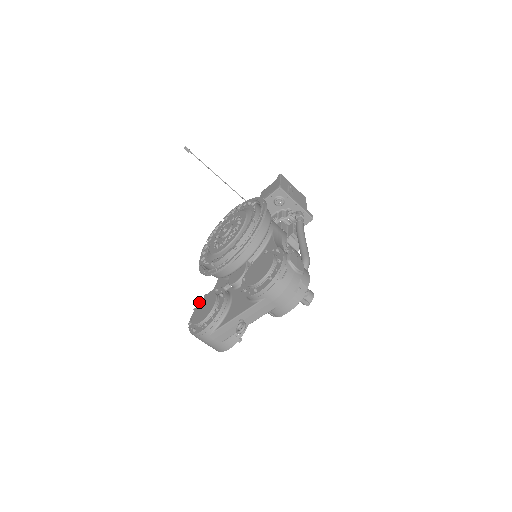
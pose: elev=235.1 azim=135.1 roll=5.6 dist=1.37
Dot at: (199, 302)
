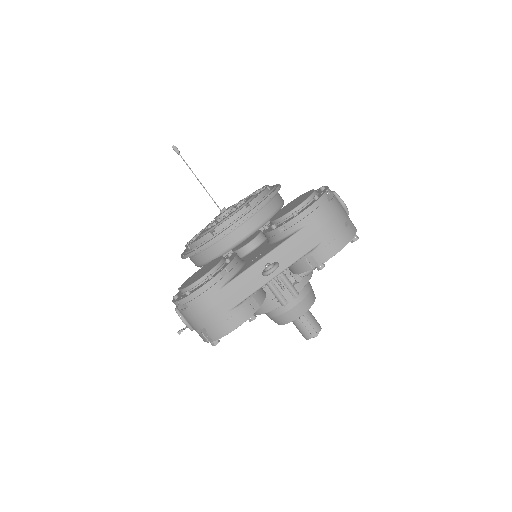
Dot at: (189, 277)
